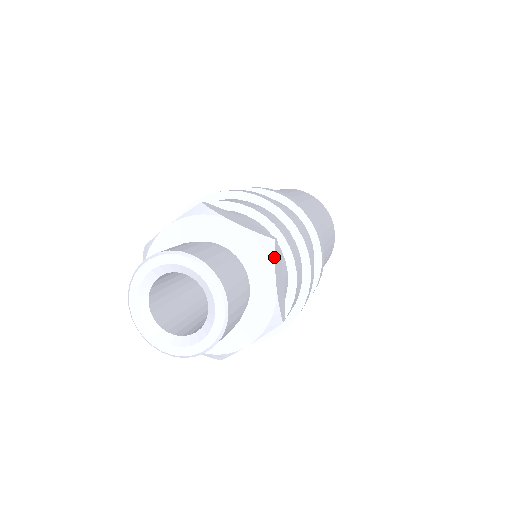
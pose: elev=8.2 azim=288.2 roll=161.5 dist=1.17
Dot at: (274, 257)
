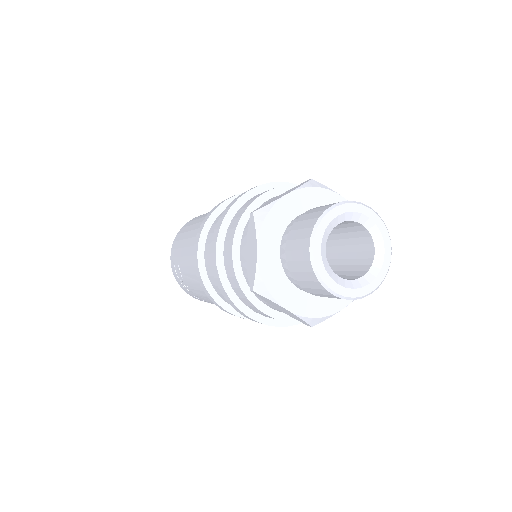
Dot at: occluded
